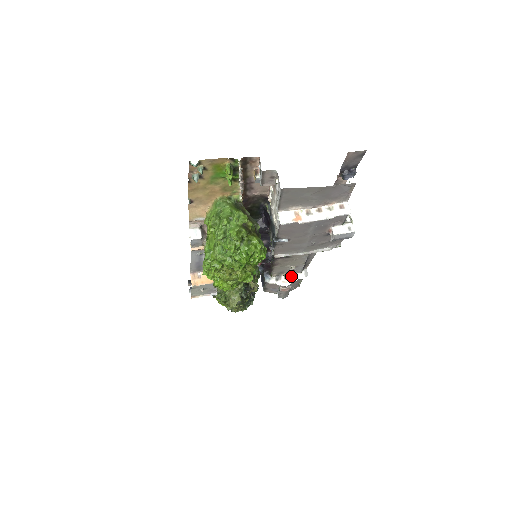
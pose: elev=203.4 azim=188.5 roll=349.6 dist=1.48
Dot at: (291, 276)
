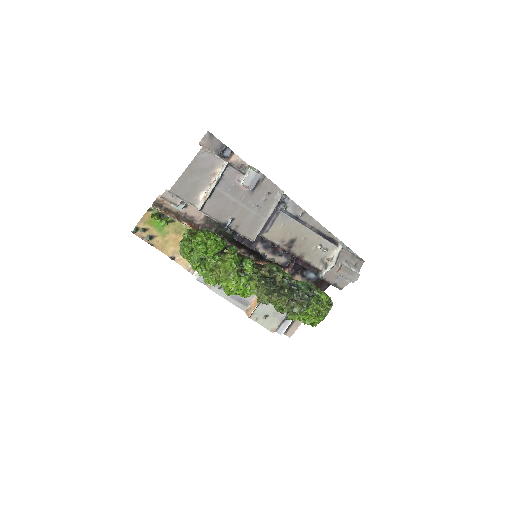
Dot at: (333, 256)
